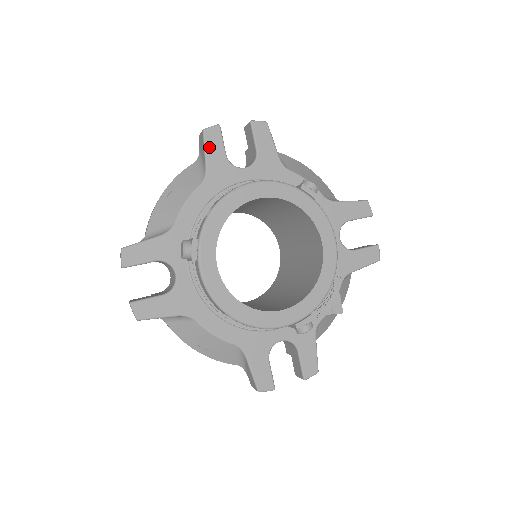
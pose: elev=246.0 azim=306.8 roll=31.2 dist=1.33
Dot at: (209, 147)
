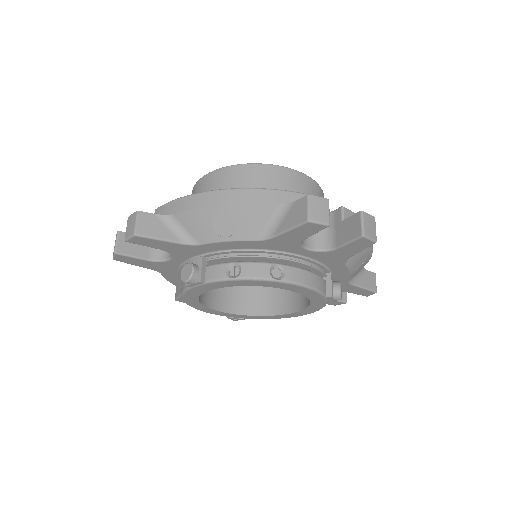
Dot at: (296, 231)
